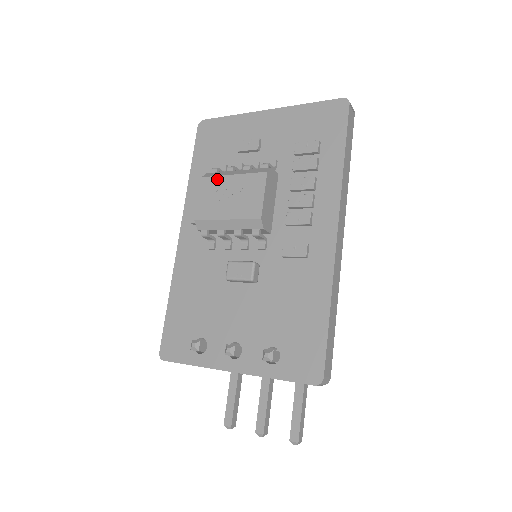
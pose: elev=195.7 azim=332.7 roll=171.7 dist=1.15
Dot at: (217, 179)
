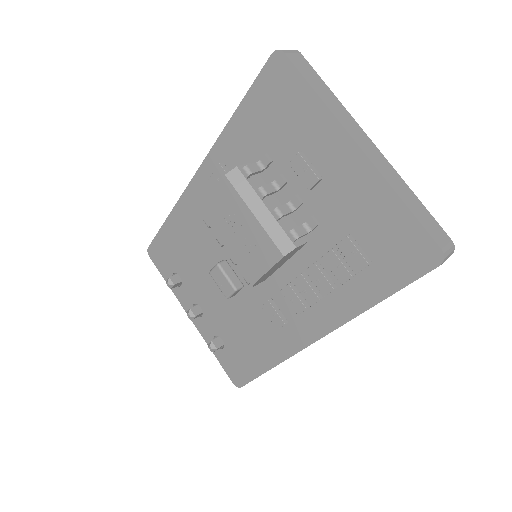
Dot at: (237, 199)
